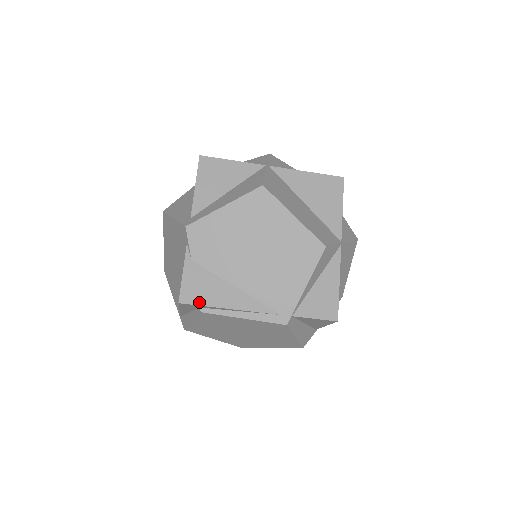
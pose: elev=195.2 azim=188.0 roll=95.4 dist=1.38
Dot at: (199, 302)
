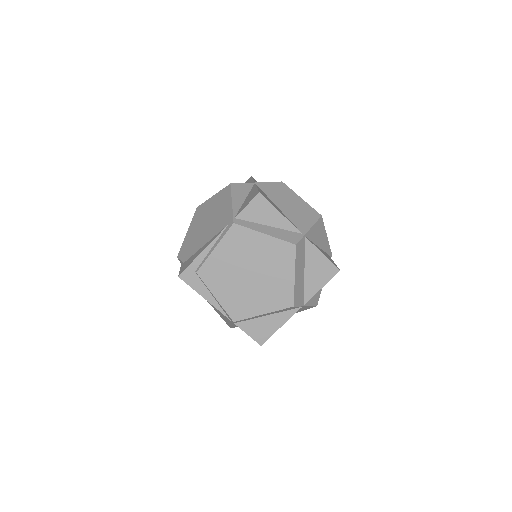
Dot at: (188, 266)
